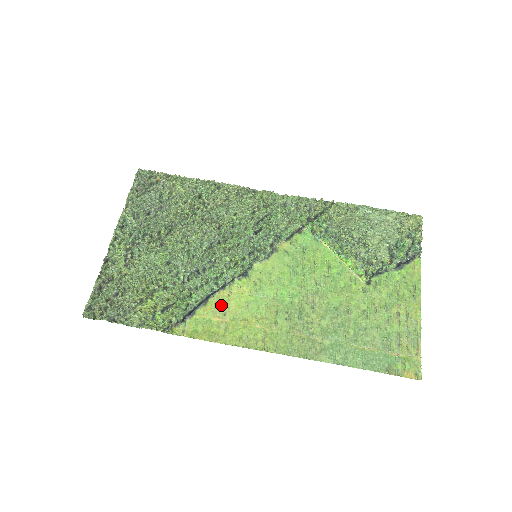
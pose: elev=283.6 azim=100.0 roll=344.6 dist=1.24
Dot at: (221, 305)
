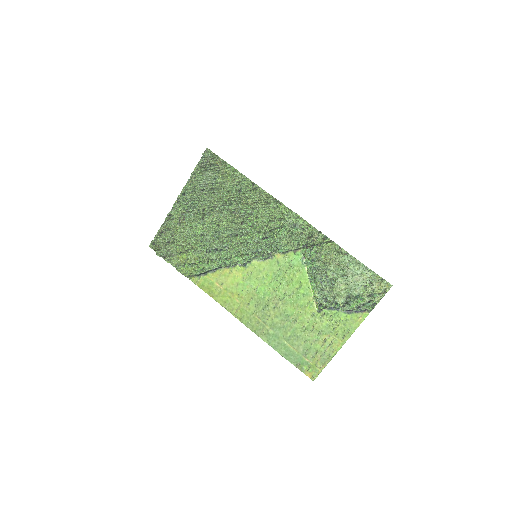
Dot at: (223, 277)
